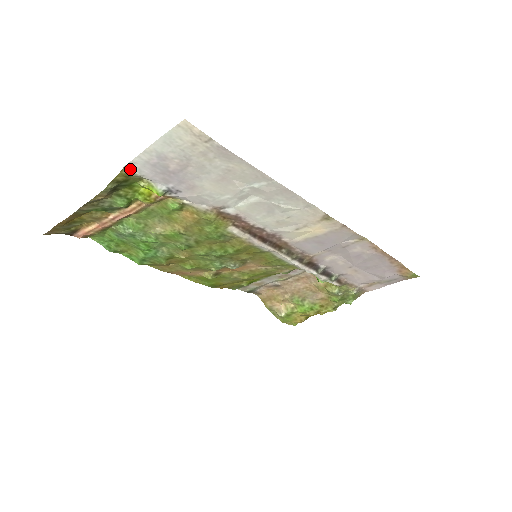
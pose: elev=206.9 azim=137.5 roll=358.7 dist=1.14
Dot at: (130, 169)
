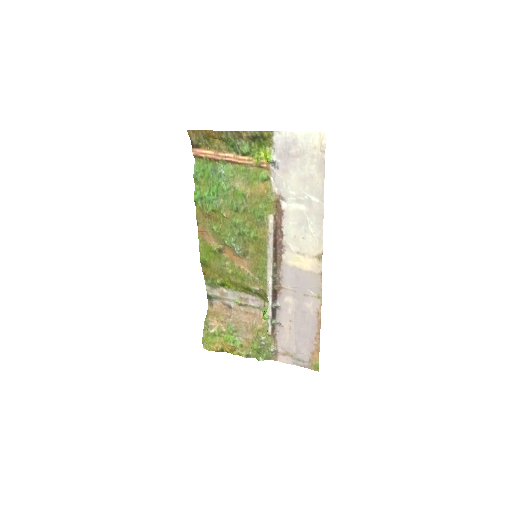
Dot at: (274, 135)
